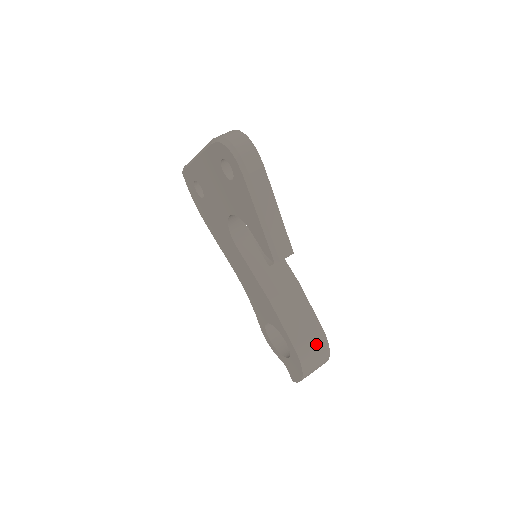
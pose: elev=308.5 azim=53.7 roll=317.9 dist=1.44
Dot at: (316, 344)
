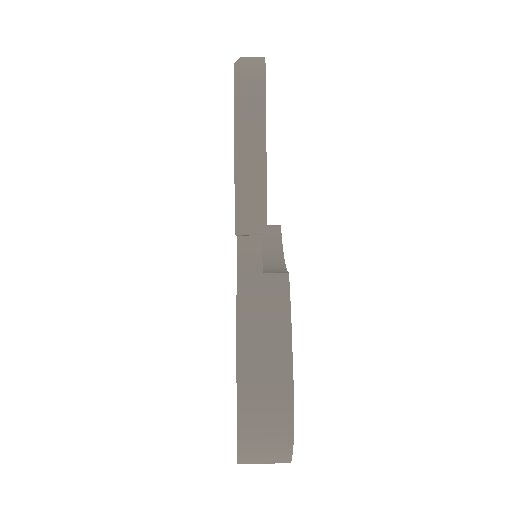
Dot at: (273, 410)
